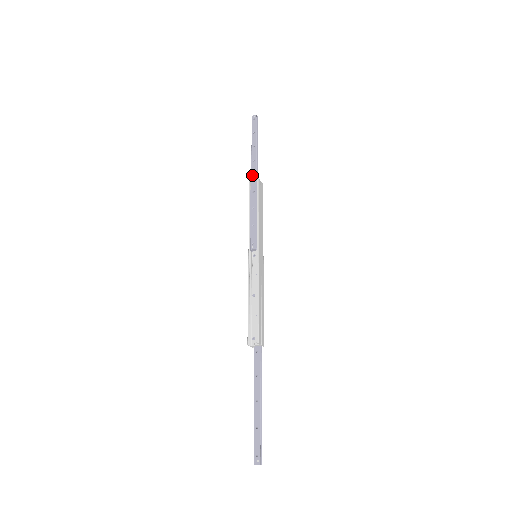
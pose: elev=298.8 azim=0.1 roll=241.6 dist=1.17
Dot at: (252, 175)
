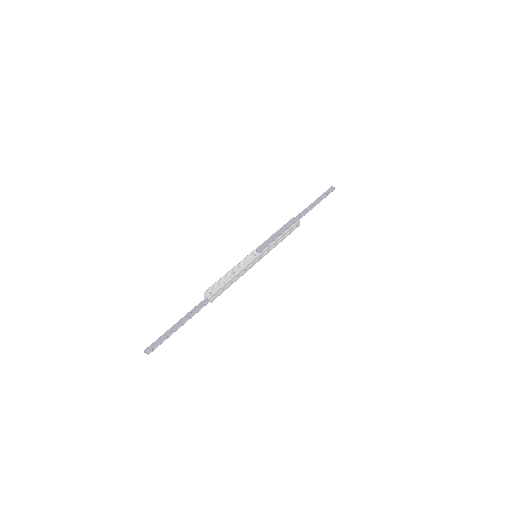
Dot at: (299, 215)
